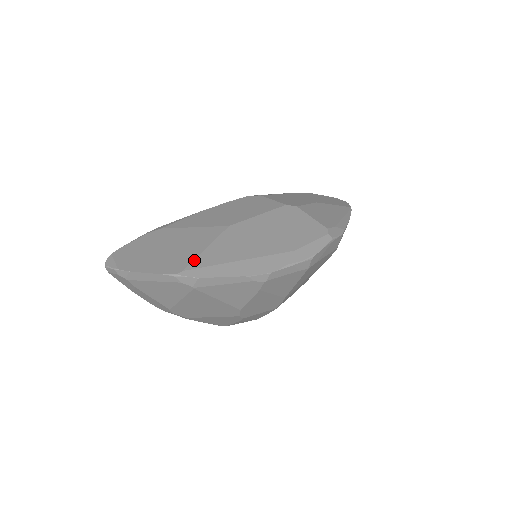
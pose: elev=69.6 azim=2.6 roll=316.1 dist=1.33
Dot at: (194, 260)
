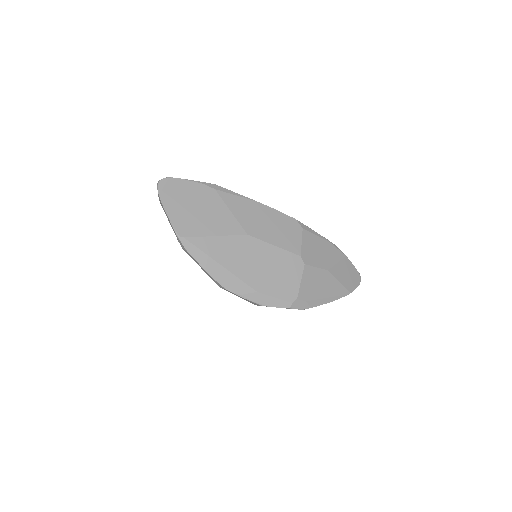
Dot at: (198, 237)
